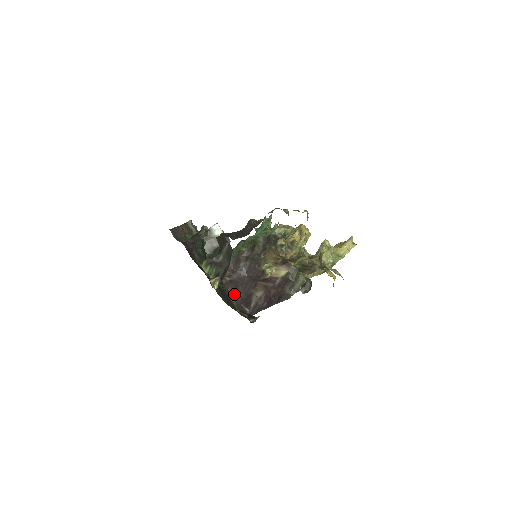
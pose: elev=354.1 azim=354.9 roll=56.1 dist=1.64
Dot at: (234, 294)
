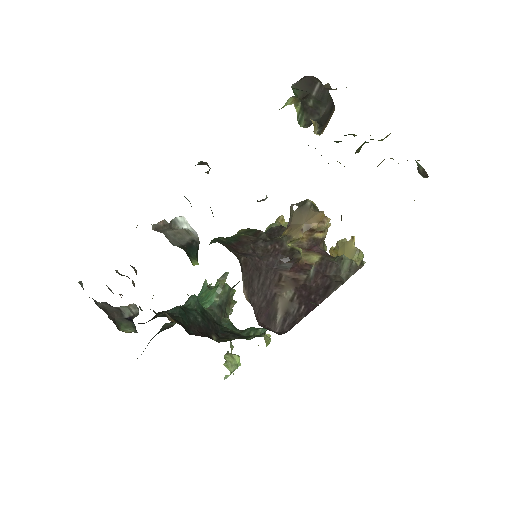
Dot at: (247, 295)
